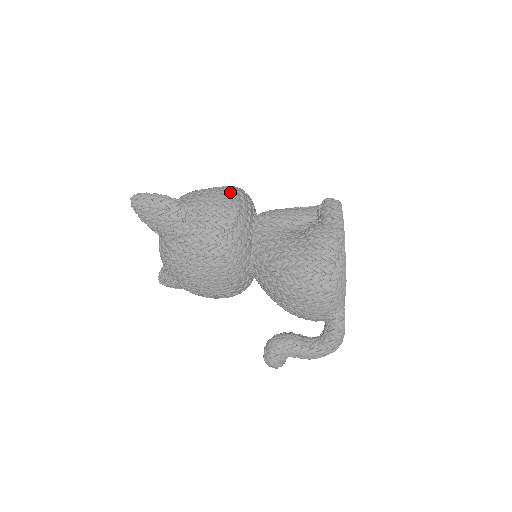
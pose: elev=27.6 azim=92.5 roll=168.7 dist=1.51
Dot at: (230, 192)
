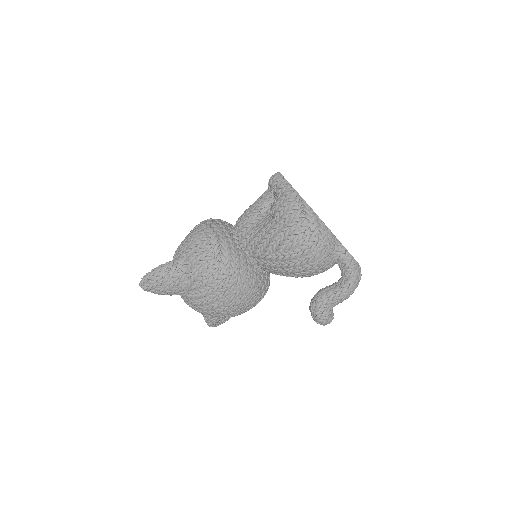
Dot at: (200, 228)
